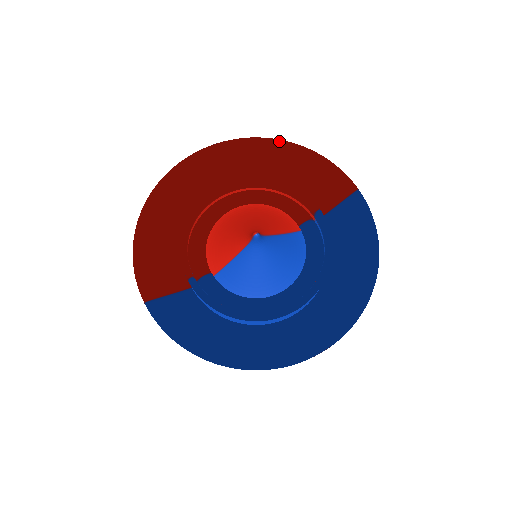
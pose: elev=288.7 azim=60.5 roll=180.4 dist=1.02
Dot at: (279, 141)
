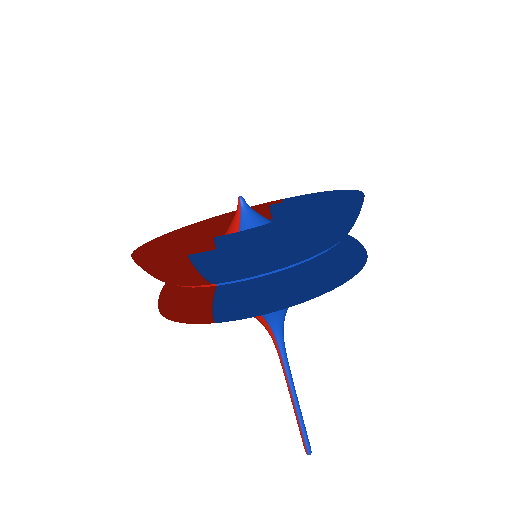
Dot at: (208, 219)
